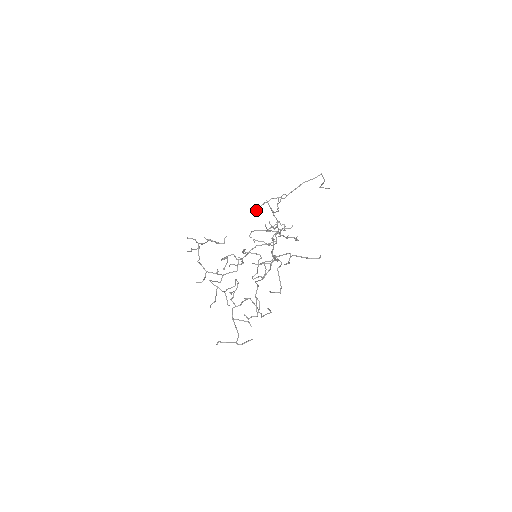
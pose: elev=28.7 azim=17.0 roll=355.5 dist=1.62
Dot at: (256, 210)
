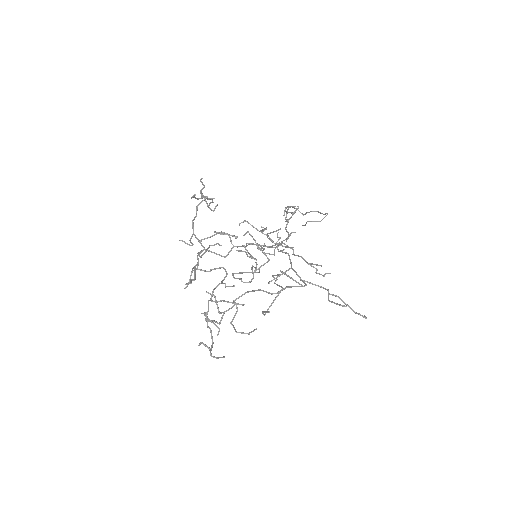
Dot at: (285, 208)
